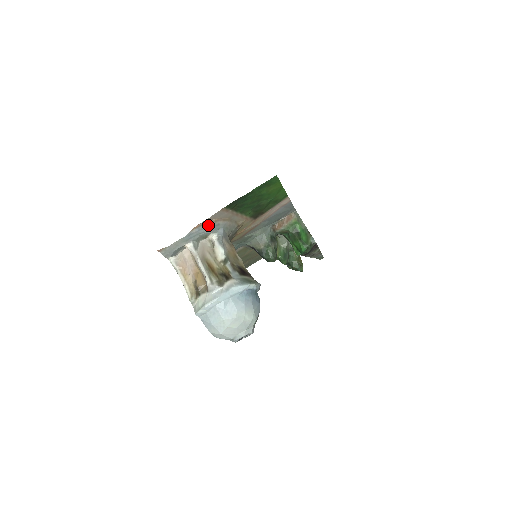
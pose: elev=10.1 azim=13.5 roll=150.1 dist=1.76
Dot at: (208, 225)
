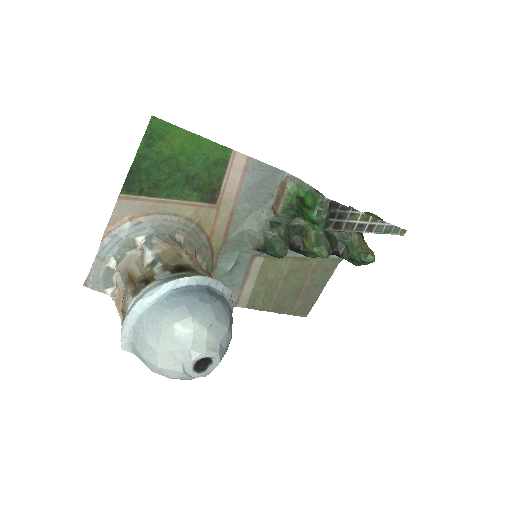
Dot at: (122, 228)
